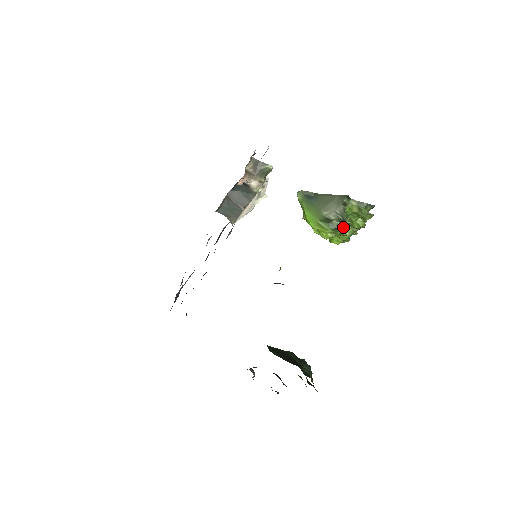
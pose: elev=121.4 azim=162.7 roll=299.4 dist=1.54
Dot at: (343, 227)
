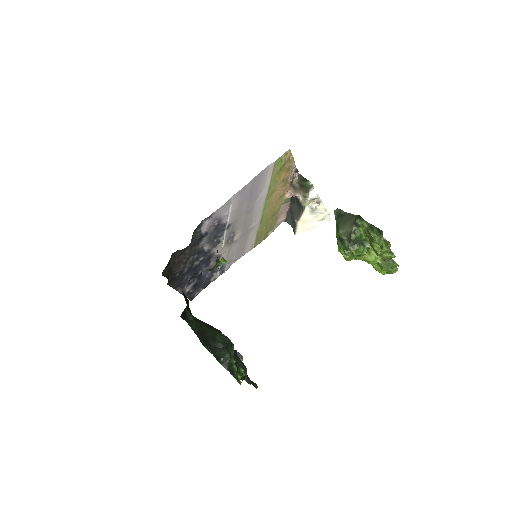
Dot at: (357, 250)
